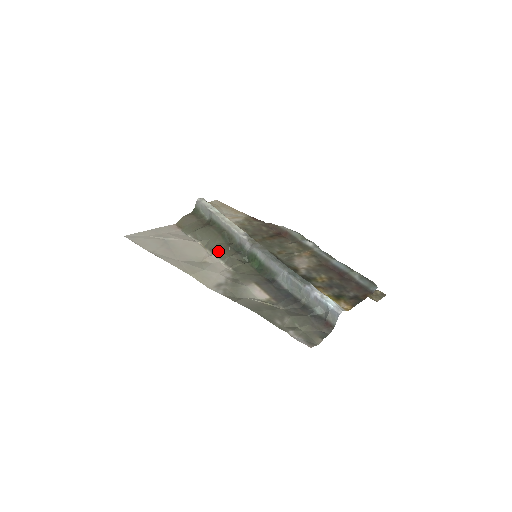
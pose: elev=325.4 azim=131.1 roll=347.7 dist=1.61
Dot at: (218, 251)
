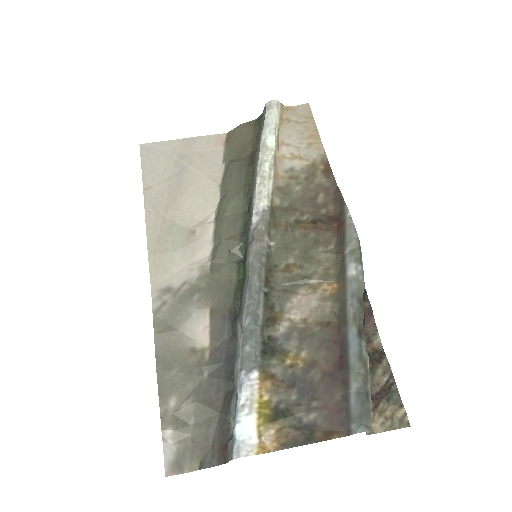
Dot at: (222, 220)
